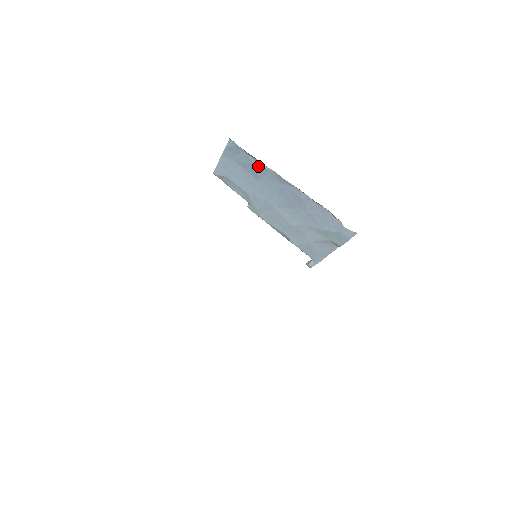
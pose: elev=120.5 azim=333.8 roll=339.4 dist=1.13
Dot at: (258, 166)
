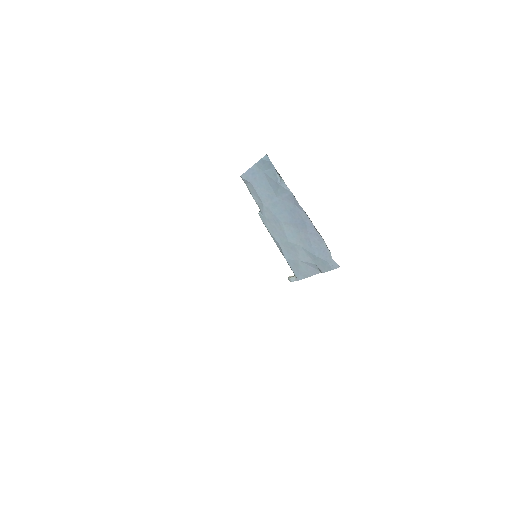
Dot at: (281, 184)
